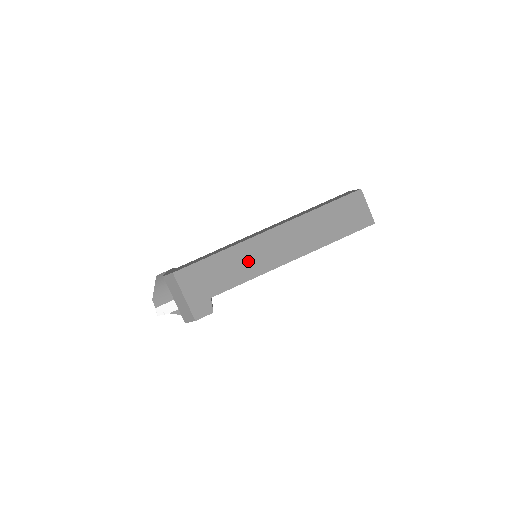
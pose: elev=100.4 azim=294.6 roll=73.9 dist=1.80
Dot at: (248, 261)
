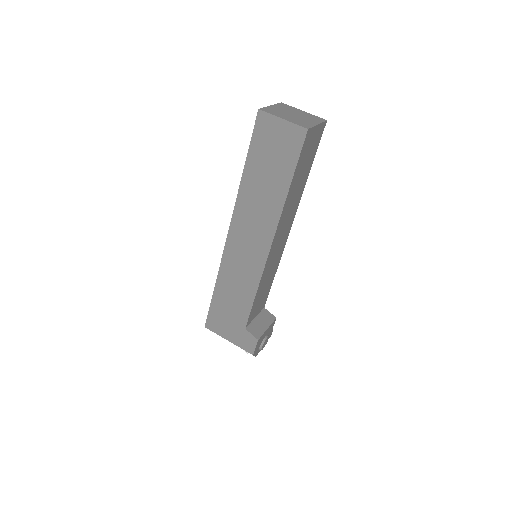
Dot at: (240, 276)
